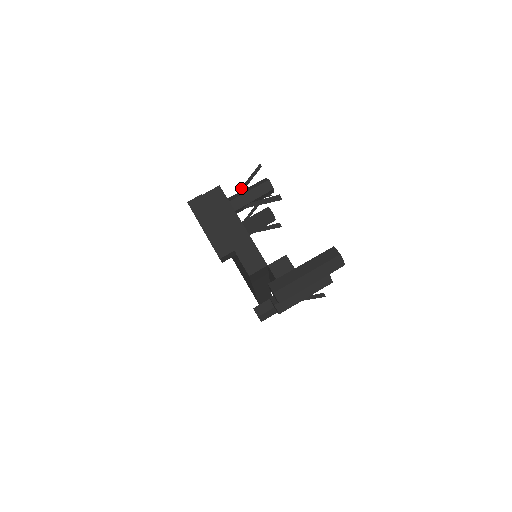
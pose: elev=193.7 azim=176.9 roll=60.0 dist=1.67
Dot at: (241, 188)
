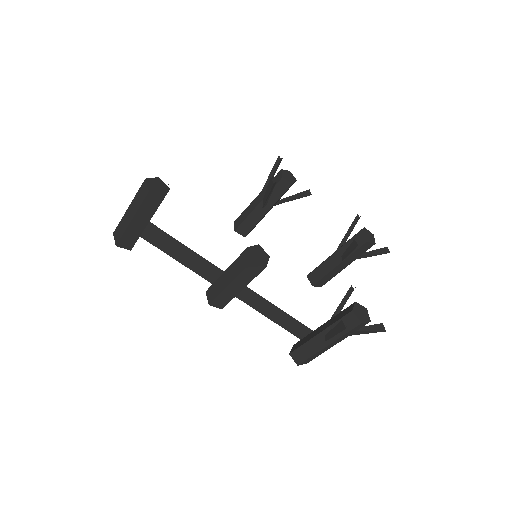
Dot at: (264, 186)
